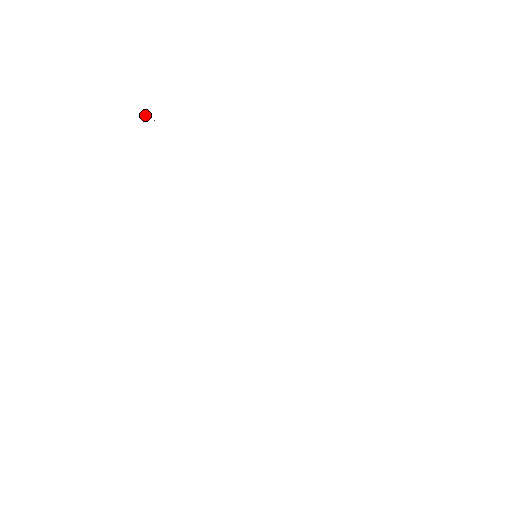
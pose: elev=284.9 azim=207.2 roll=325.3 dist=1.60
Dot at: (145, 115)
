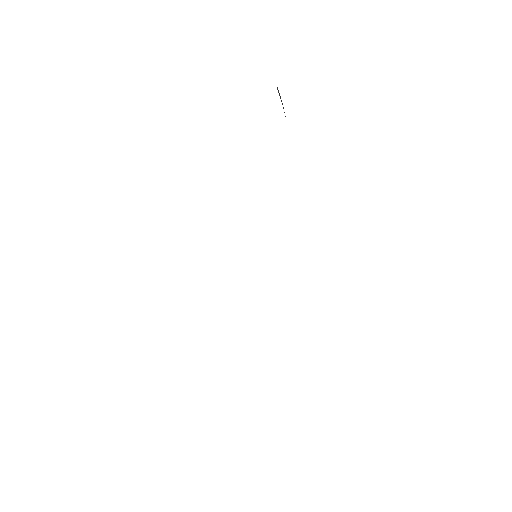
Dot at: occluded
